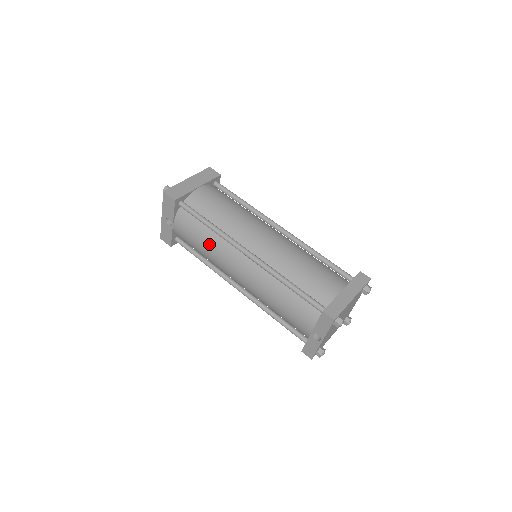
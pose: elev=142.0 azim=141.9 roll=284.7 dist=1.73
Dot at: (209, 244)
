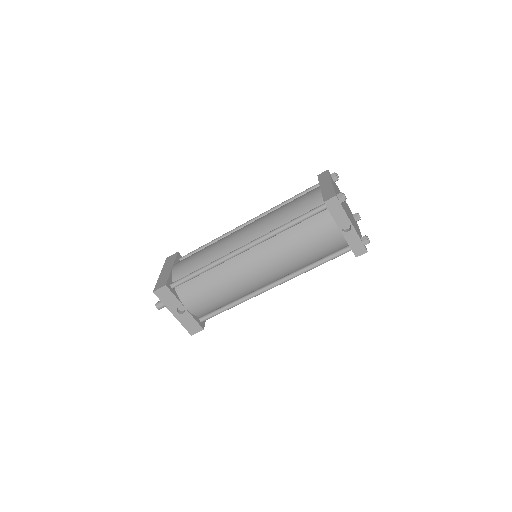
Dot at: (219, 282)
